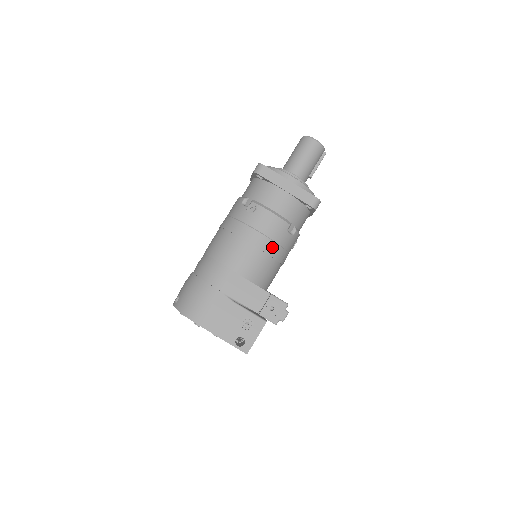
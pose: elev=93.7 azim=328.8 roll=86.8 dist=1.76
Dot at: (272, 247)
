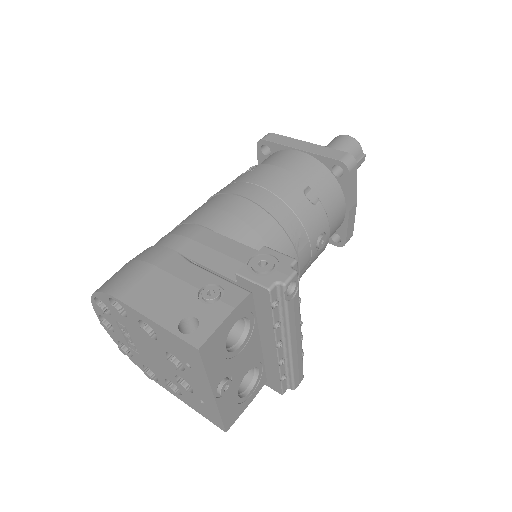
Dot at: (275, 204)
